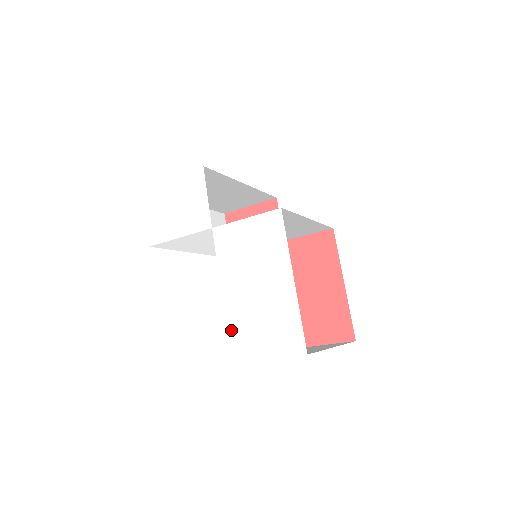
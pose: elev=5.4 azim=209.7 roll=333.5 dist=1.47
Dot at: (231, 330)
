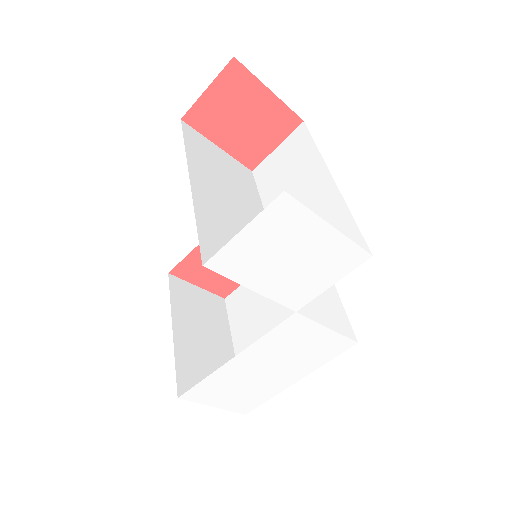
Dot at: (207, 383)
